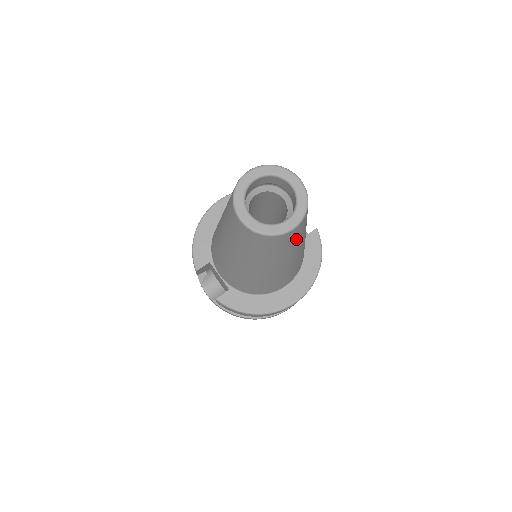
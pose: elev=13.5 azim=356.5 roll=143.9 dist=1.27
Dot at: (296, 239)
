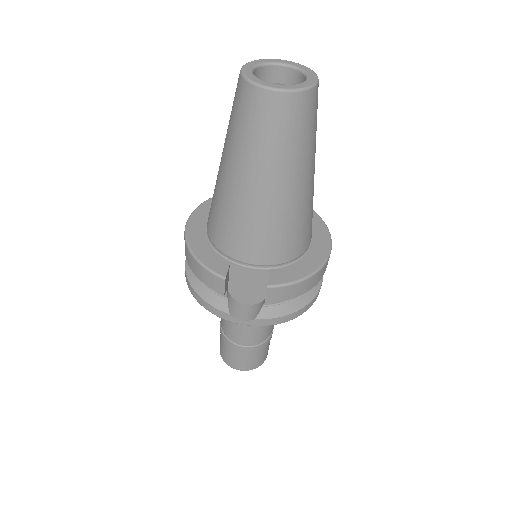
Dot at: occluded
